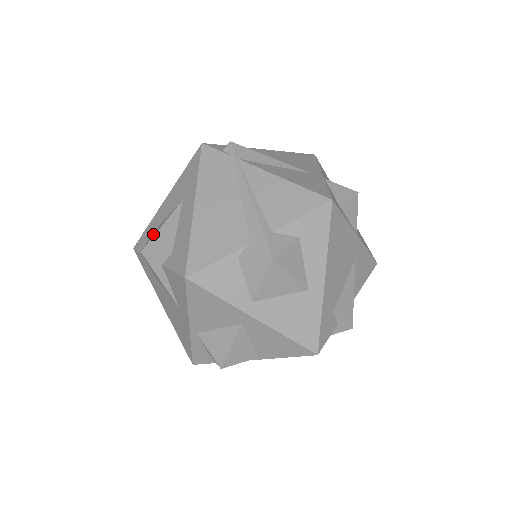
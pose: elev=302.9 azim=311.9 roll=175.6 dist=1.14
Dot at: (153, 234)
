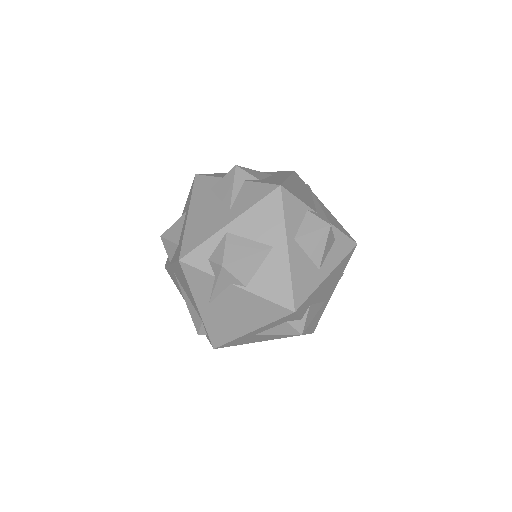
Dot at: occluded
